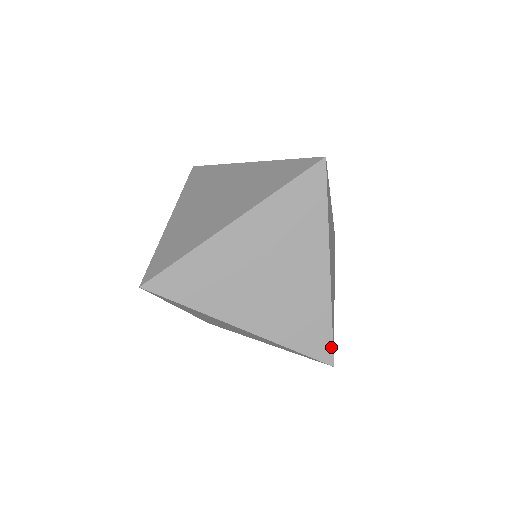
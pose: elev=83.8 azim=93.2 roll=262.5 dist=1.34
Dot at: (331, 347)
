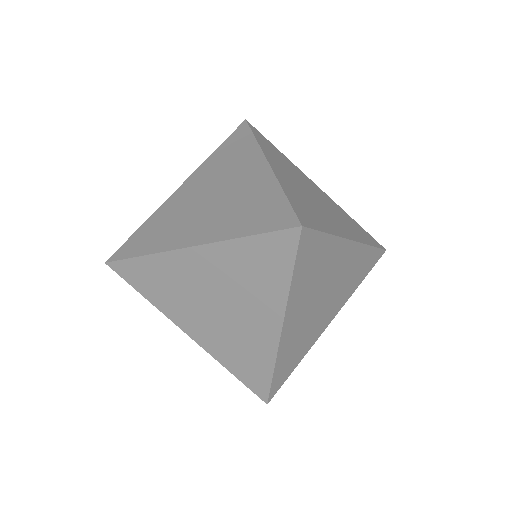
Dot at: (379, 250)
